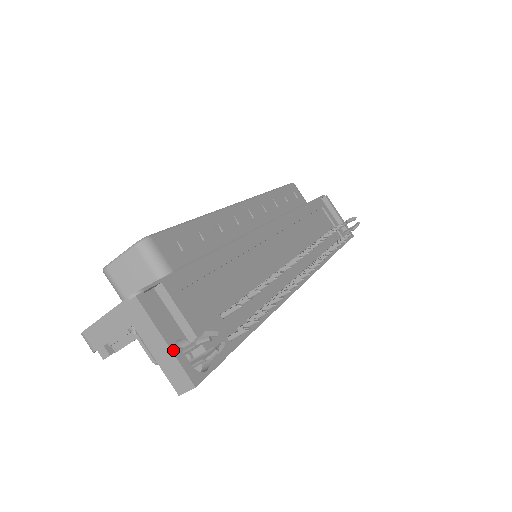
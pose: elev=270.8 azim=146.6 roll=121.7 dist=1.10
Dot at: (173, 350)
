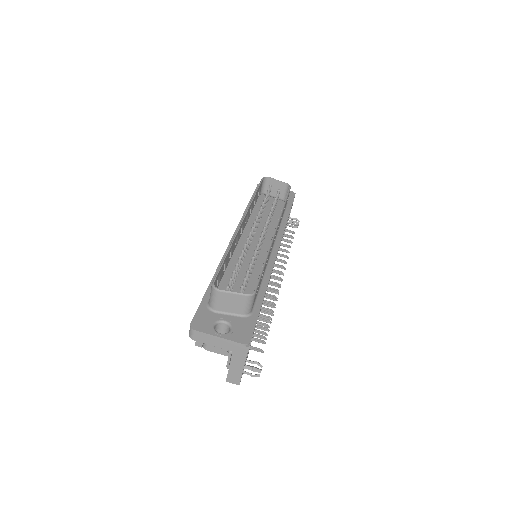
Dot at: occluded
